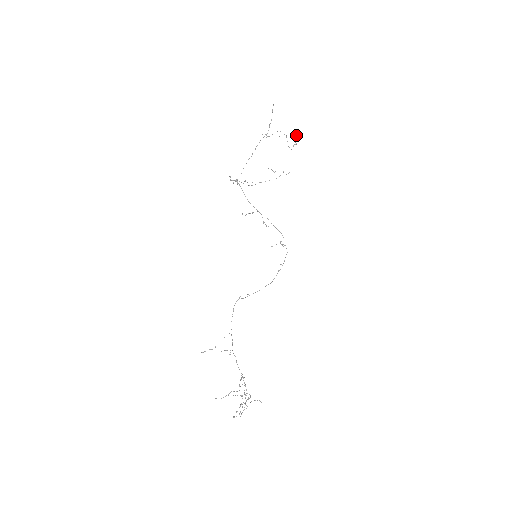
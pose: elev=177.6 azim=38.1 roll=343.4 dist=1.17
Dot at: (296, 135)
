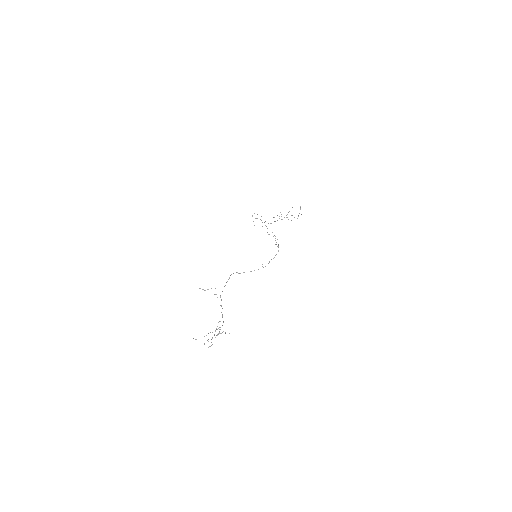
Dot at: occluded
